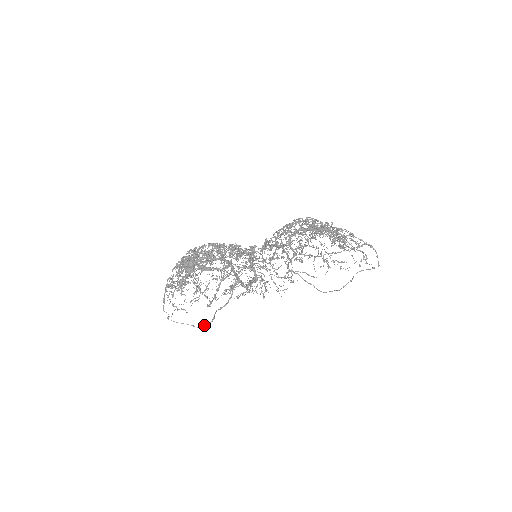
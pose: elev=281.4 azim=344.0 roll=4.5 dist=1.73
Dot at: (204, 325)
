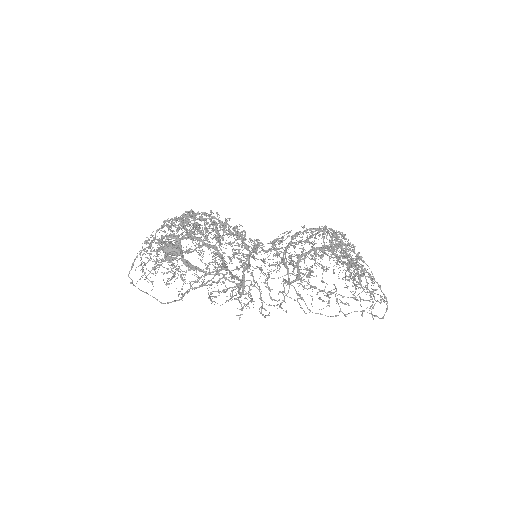
Dot at: (169, 302)
